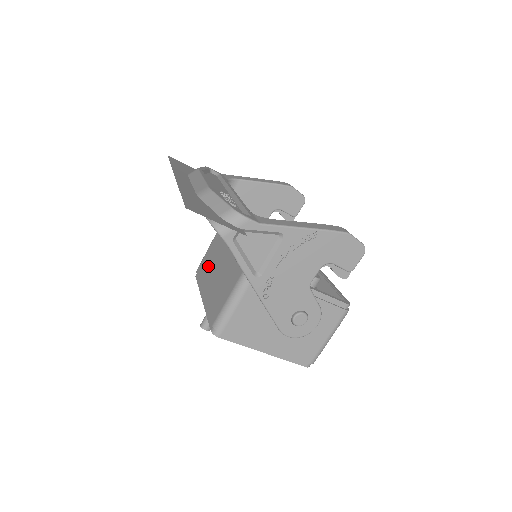
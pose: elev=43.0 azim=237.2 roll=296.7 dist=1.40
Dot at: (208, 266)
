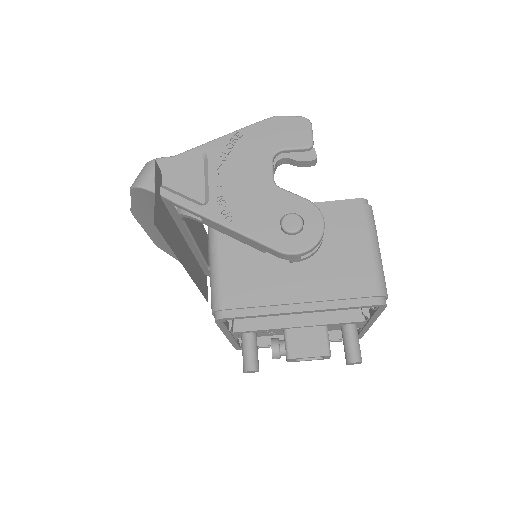
Dot at: occluded
